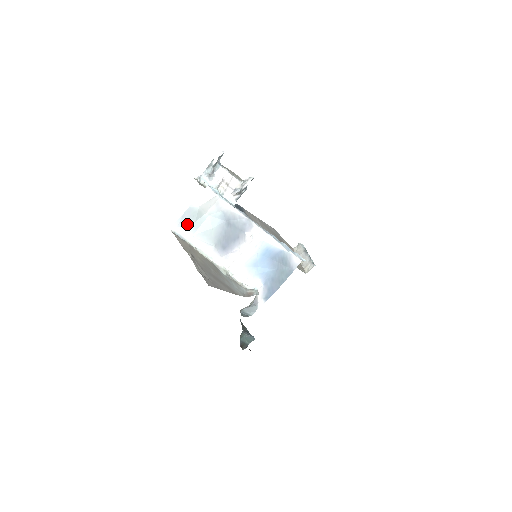
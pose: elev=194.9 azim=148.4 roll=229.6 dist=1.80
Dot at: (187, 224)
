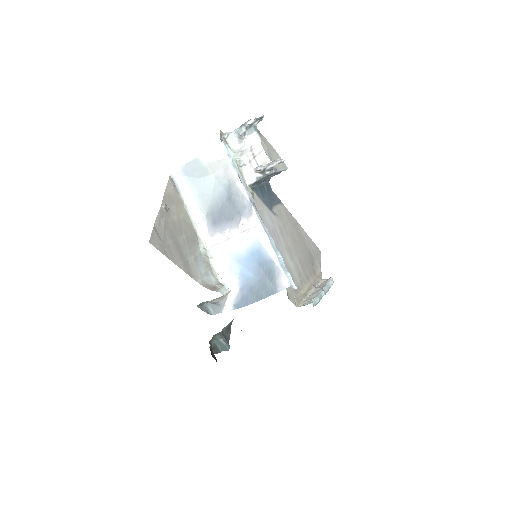
Dot at: (189, 176)
